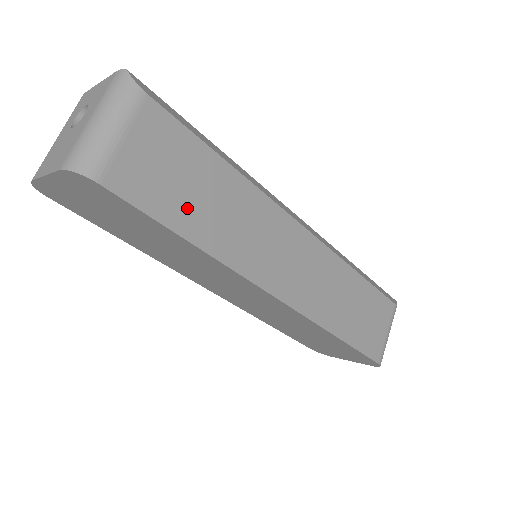
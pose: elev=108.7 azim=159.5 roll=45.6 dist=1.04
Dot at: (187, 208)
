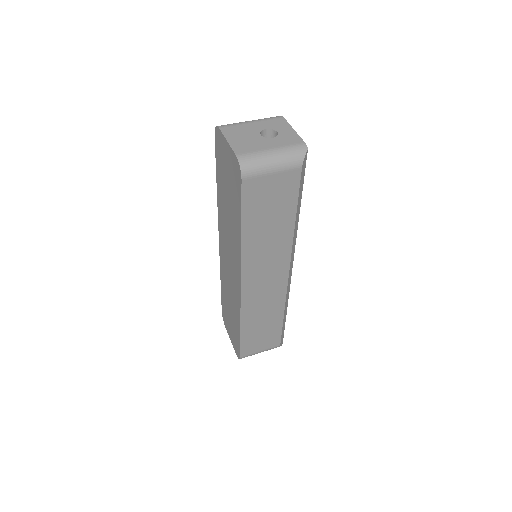
Dot at: (258, 220)
